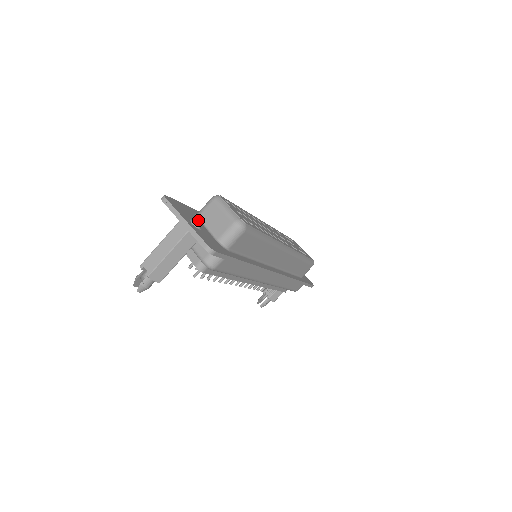
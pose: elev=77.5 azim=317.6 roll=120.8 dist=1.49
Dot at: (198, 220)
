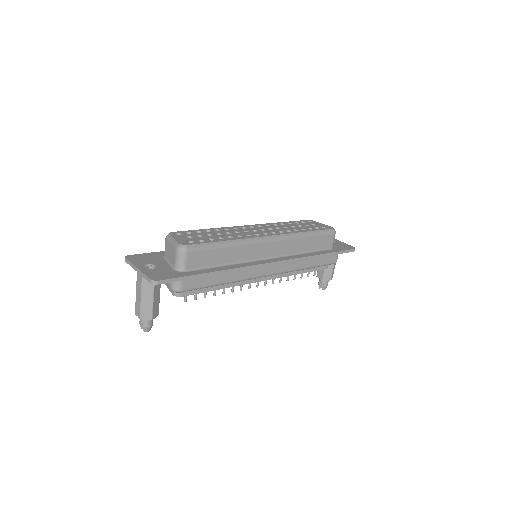
Dot at: (162, 260)
